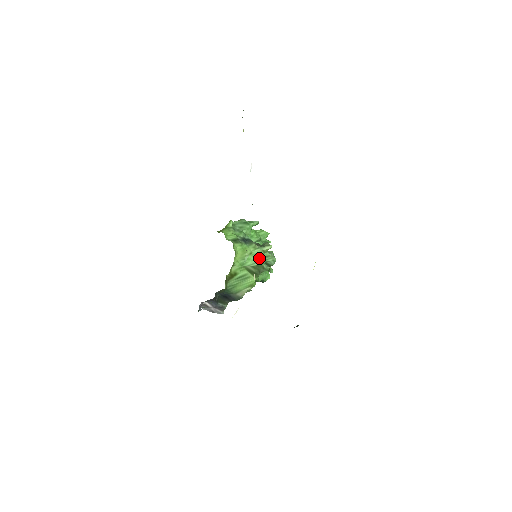
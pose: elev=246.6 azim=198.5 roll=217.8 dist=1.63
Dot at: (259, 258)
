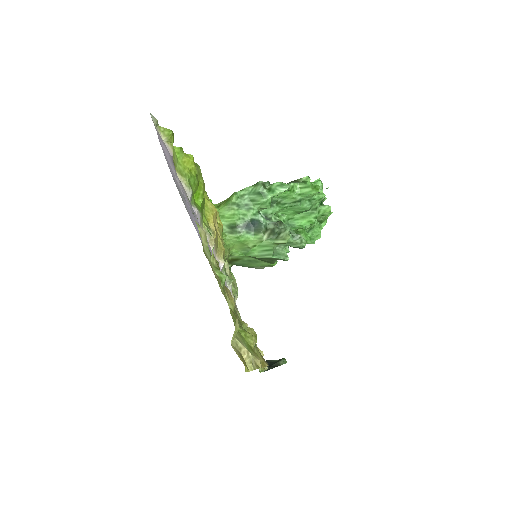
Dot at: (268, 251)
